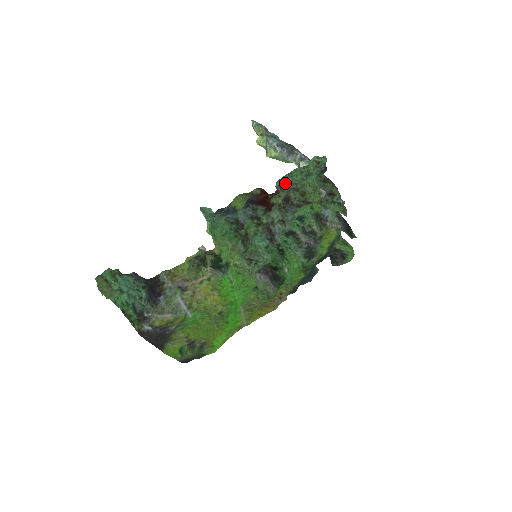
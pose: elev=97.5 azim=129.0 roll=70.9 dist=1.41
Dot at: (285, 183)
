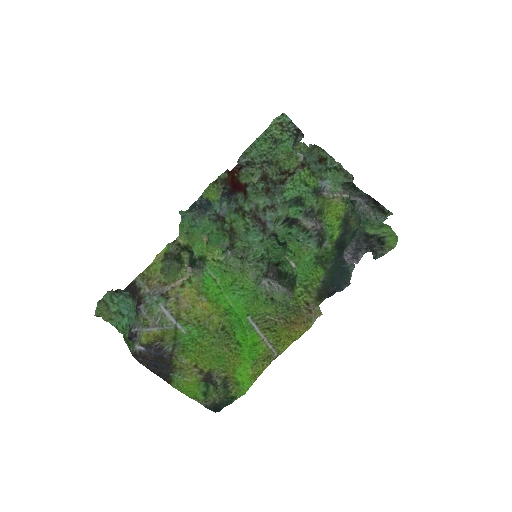
Dot at: (250, 157)
